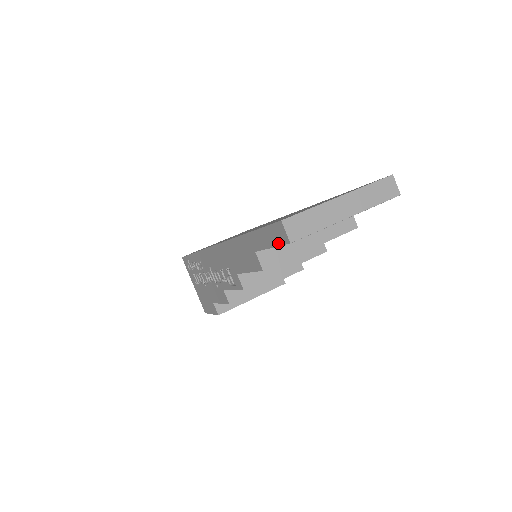
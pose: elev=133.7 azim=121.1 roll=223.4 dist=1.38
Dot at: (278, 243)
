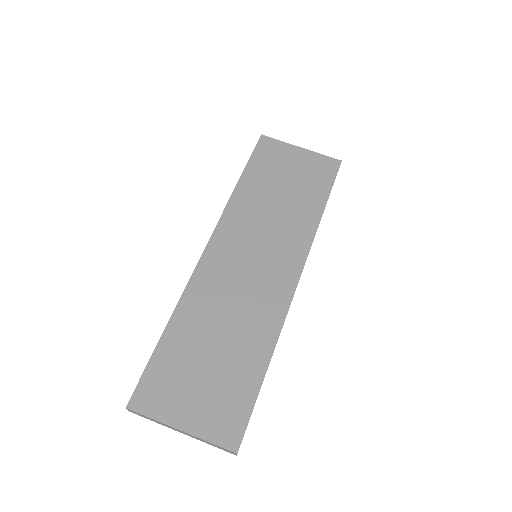
Dot at: occluded
